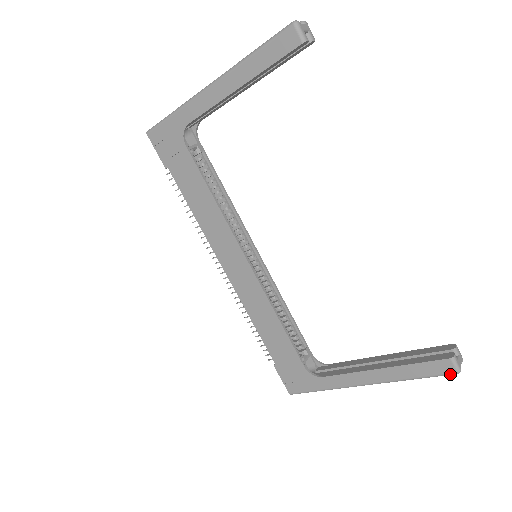
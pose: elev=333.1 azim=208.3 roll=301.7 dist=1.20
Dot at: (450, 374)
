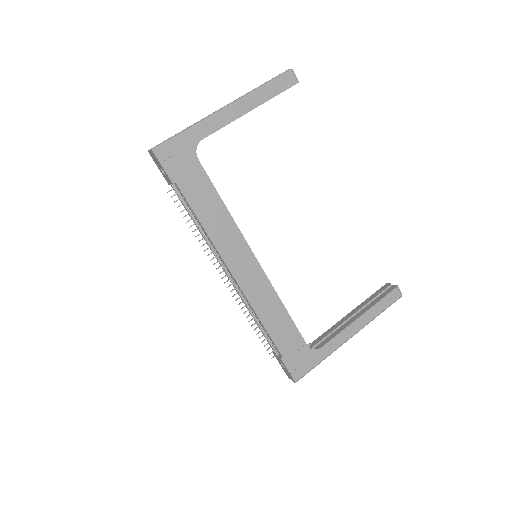
Dot at: occluded
